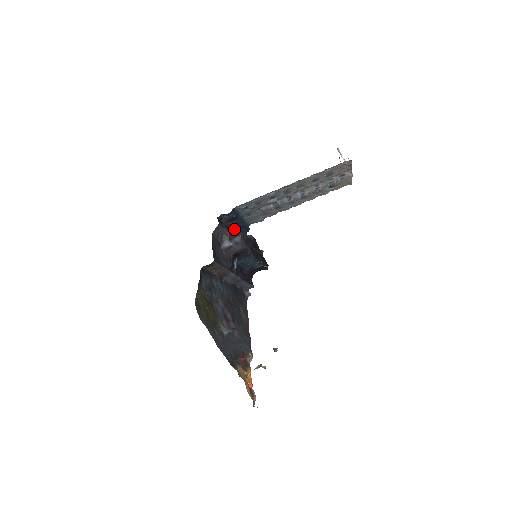
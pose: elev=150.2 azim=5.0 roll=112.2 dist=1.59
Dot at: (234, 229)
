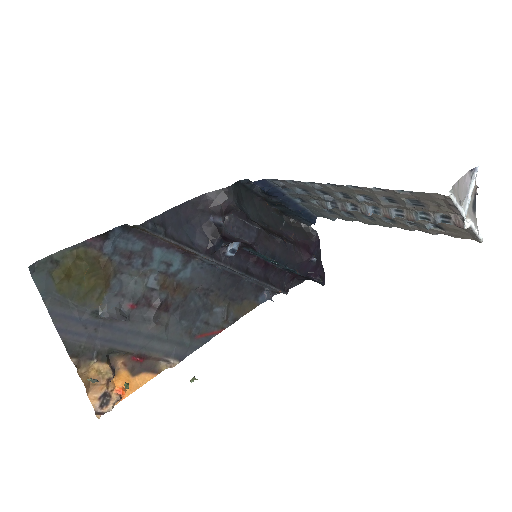
Dot at: (286, 209)
